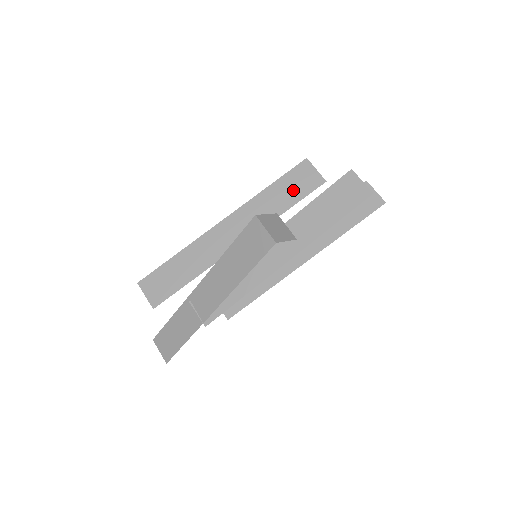
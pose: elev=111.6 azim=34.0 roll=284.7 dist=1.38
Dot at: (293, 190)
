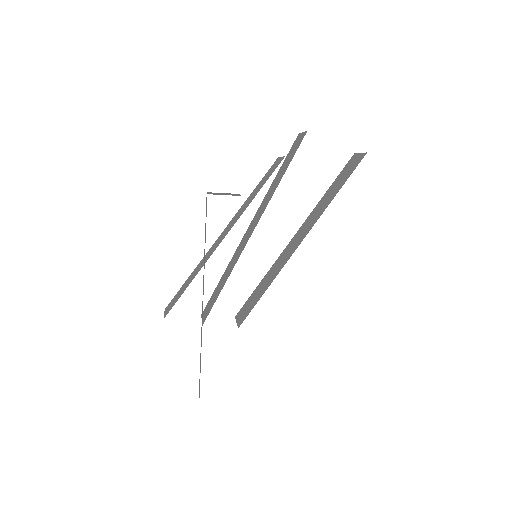
Dot at: (264, 180)
